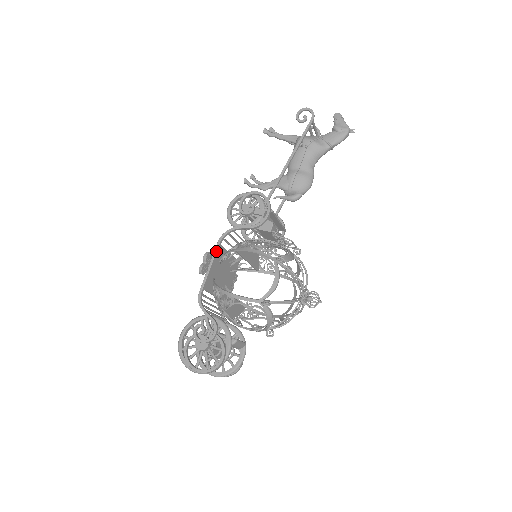
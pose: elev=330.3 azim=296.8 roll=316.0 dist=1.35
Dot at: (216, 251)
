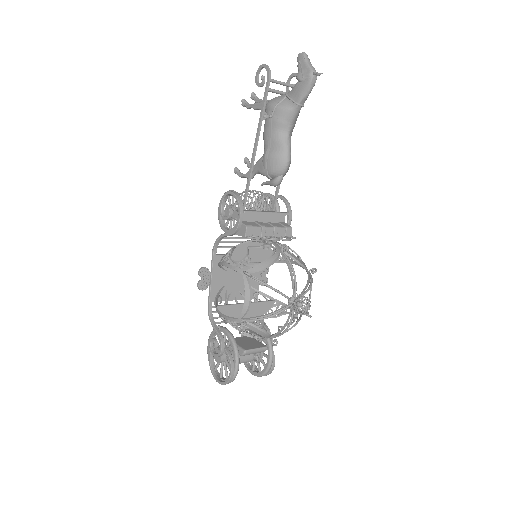
Dot at: (212, 263)
